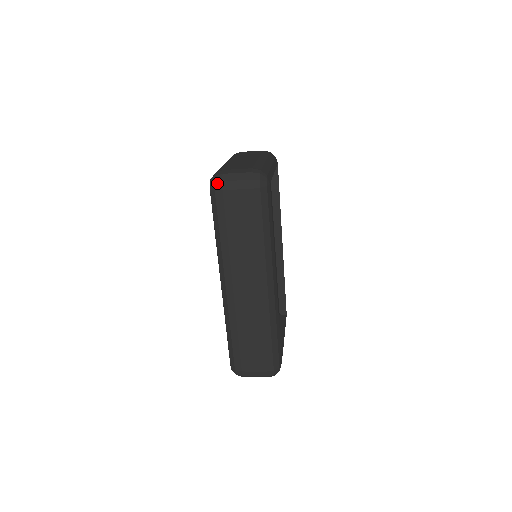
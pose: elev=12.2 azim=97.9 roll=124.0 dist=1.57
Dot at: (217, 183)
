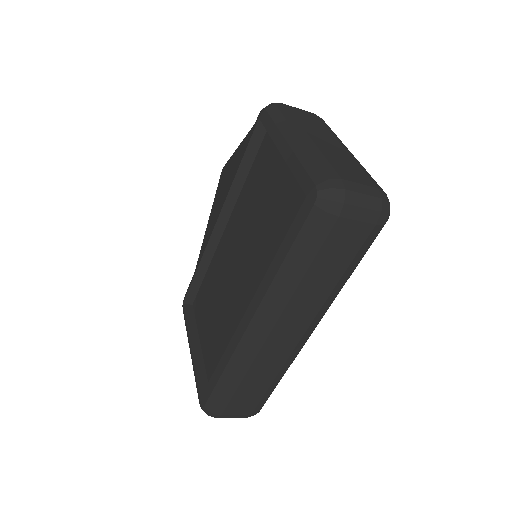
Dot at: (335, 203)
